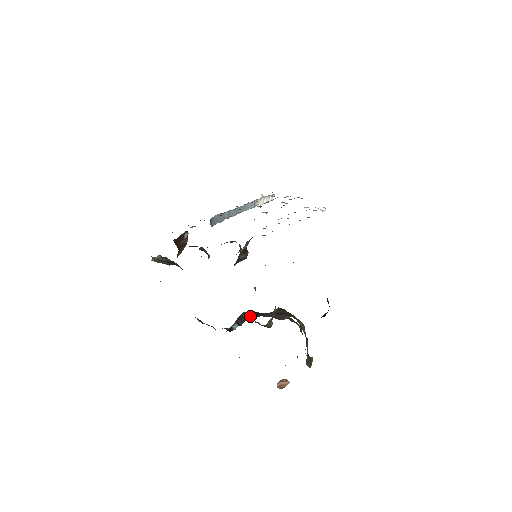
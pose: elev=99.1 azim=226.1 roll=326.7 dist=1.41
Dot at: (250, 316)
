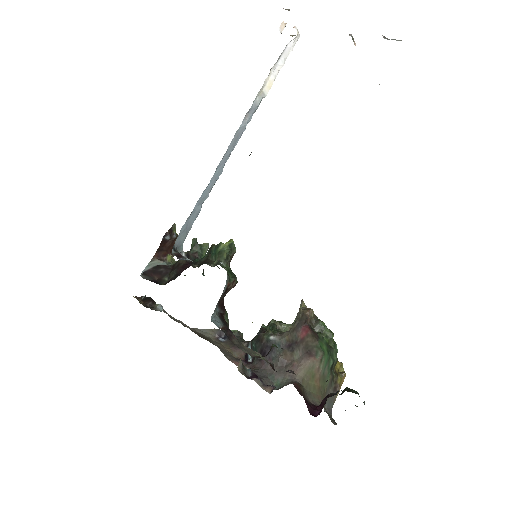
Dot at: occluded
